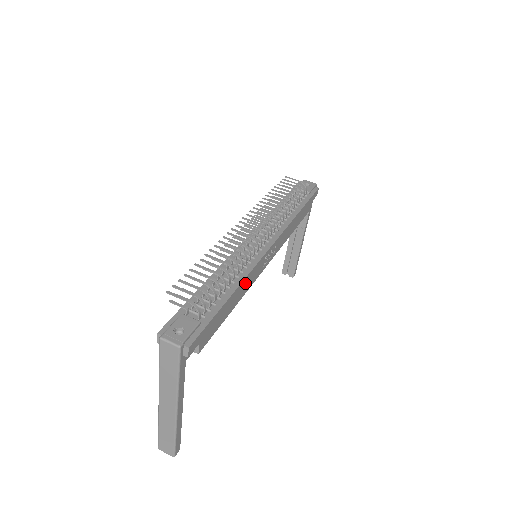
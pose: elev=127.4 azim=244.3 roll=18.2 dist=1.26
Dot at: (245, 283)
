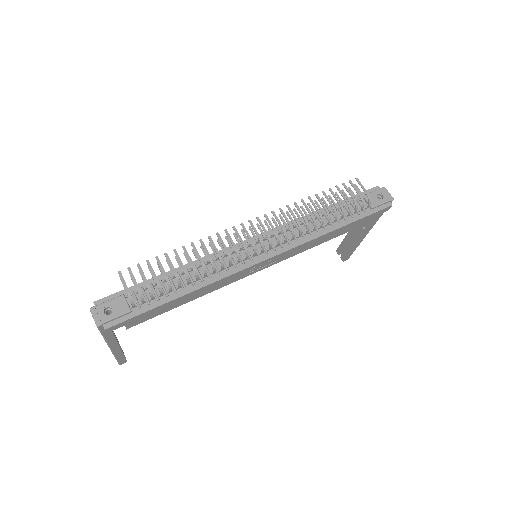
Dot at: (210, 287)
